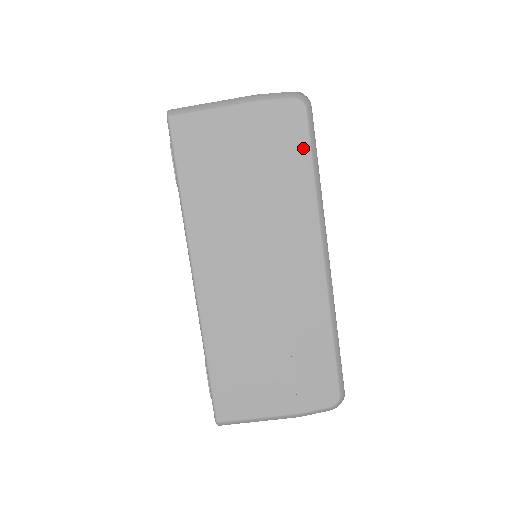
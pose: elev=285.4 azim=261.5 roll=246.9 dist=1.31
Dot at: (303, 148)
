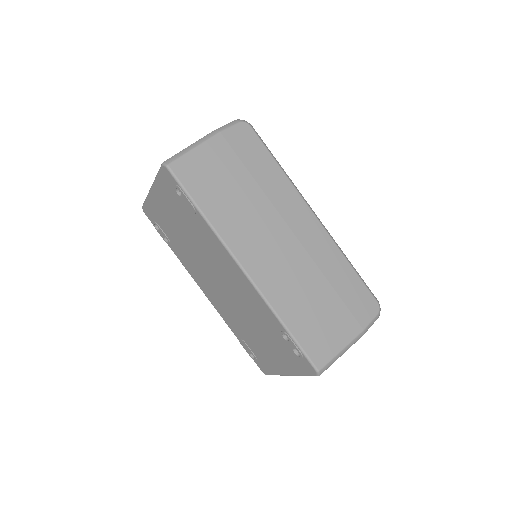
Dot at: (263, 151)
